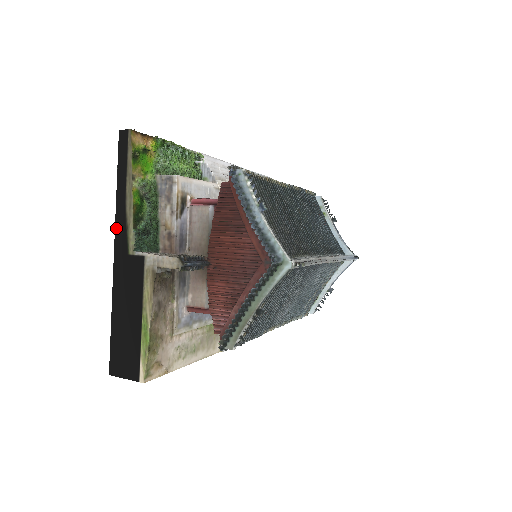
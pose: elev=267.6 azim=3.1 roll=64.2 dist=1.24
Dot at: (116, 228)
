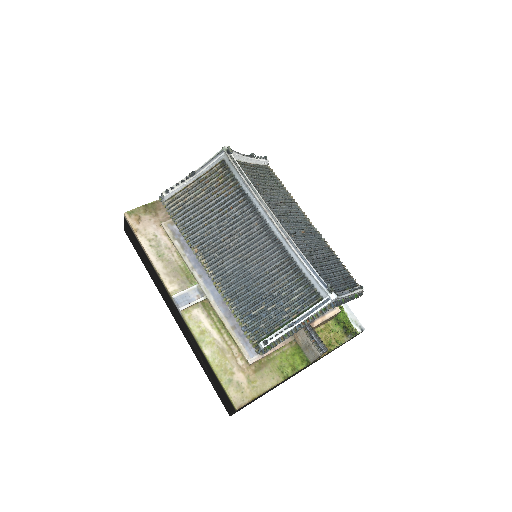
Dot at: occluded
